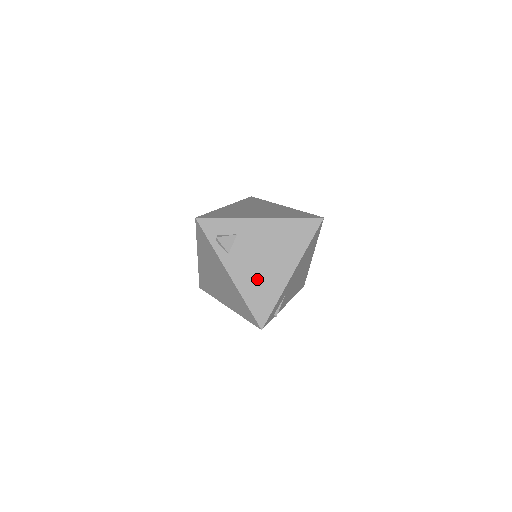
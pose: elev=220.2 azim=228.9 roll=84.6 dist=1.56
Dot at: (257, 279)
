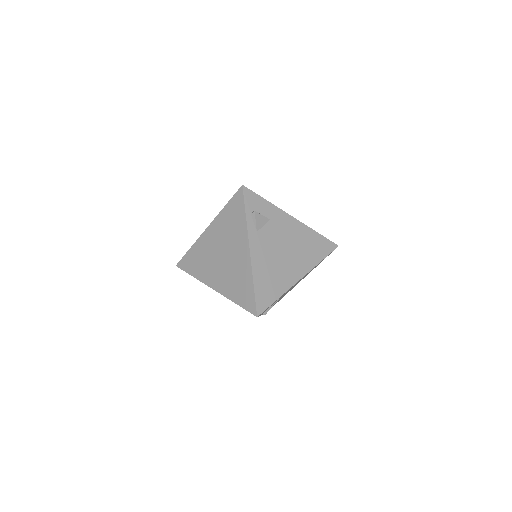
Dot at: (271, 268)
